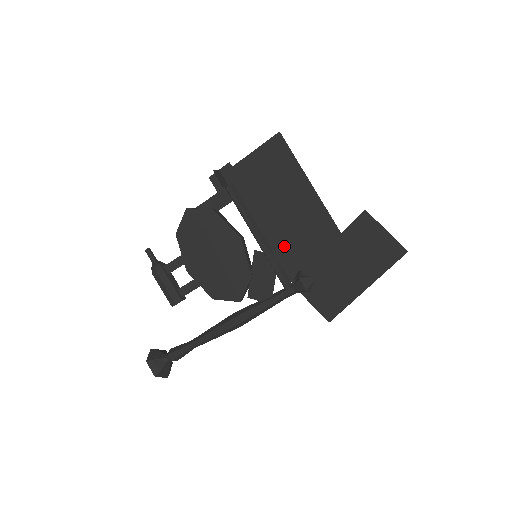
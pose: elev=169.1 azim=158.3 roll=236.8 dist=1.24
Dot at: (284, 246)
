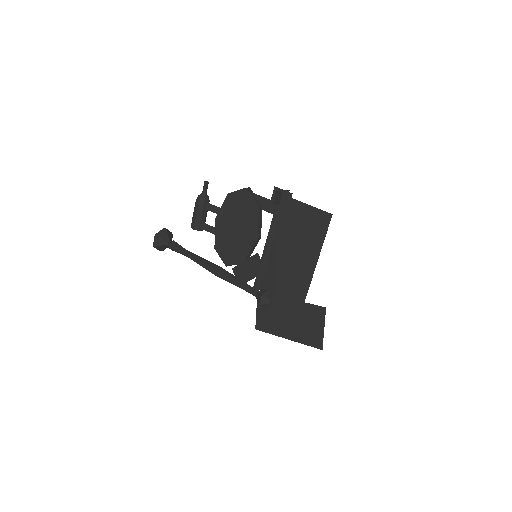
Dot at: (274, 270)
